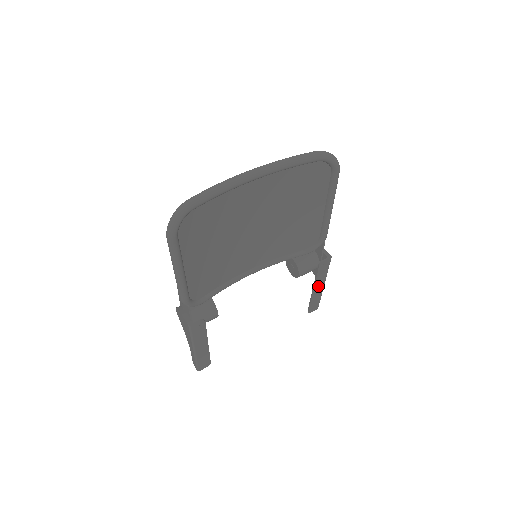
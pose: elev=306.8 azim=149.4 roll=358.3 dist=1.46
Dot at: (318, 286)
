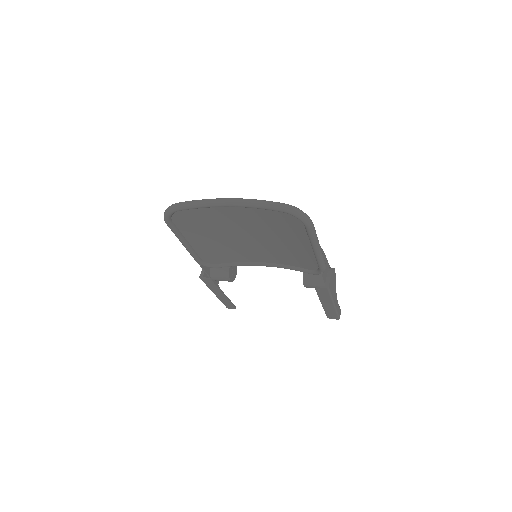
Dot at: (326, 303)
